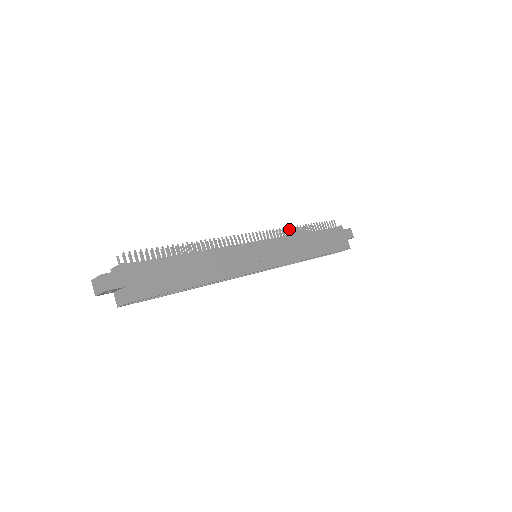
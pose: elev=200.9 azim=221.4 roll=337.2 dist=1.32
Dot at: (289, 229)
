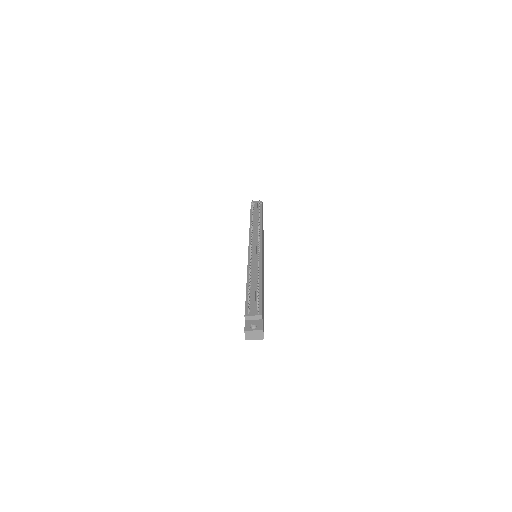
Dot at: occluded
